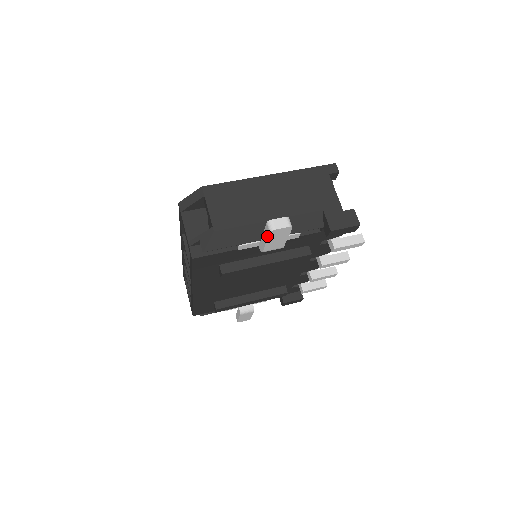
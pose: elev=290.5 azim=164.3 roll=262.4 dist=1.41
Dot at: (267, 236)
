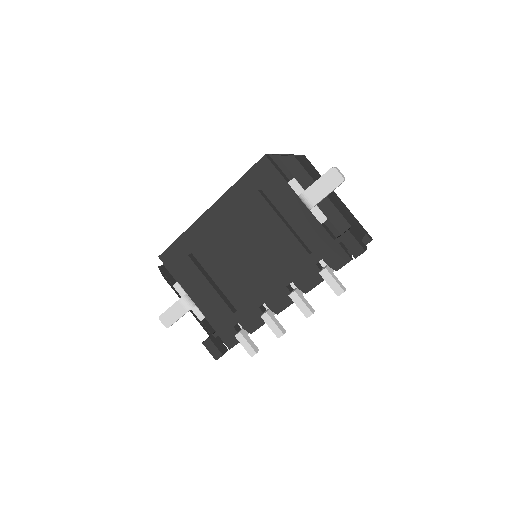
Dot at: (324, 174)
